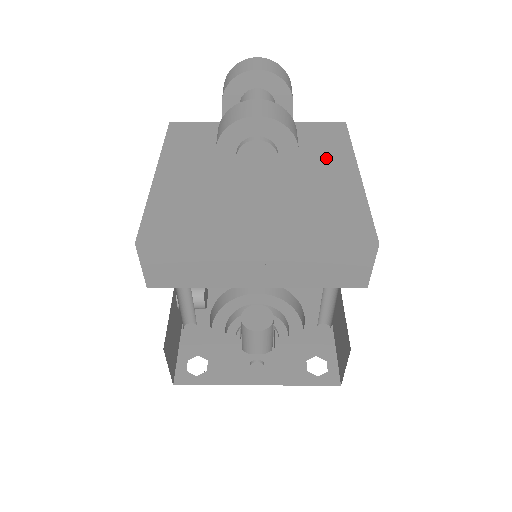
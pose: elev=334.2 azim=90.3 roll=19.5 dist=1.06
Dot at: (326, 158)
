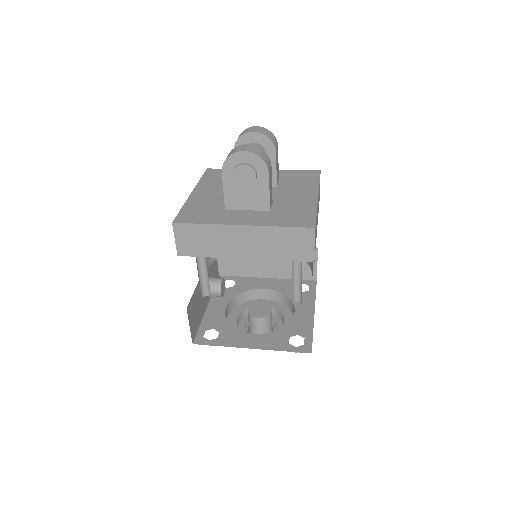
Dot at: (300, 188)
